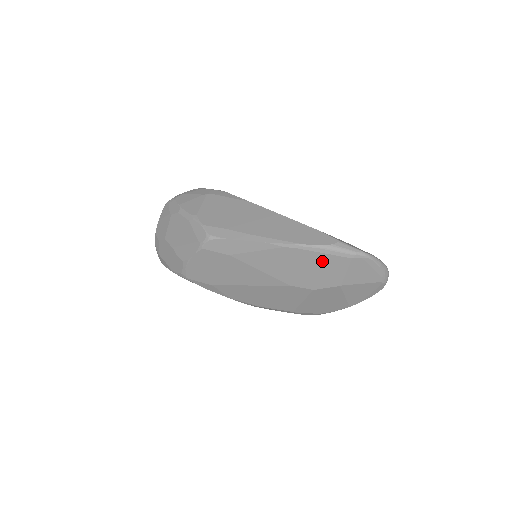
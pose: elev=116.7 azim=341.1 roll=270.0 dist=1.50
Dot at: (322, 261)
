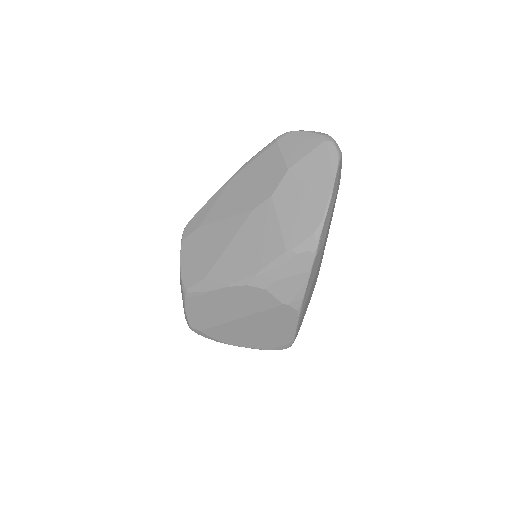
Dot at: (259, 165)
